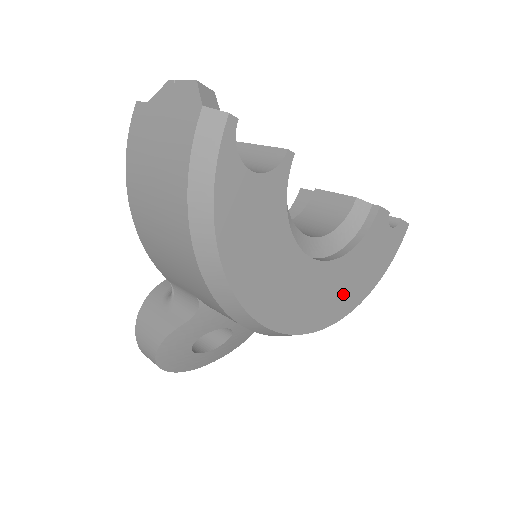
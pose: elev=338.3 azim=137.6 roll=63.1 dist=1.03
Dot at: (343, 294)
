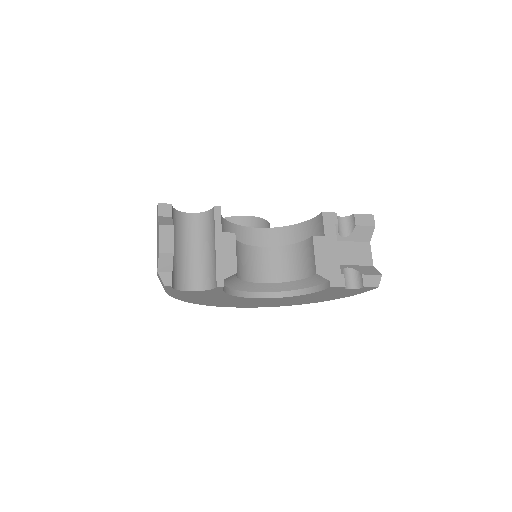
Dot at: (299, 301)
